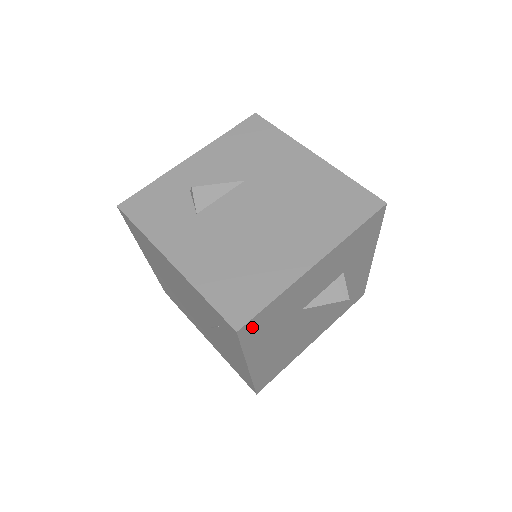
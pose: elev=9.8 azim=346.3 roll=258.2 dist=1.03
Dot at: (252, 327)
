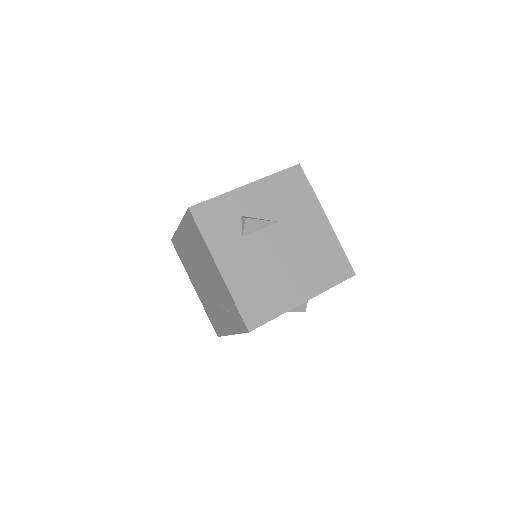
Dot at: occluded
